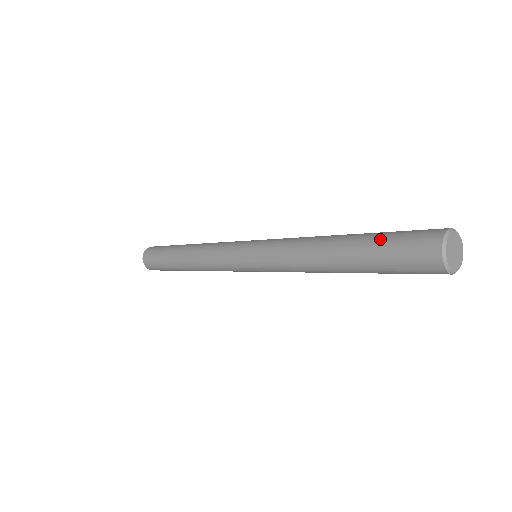
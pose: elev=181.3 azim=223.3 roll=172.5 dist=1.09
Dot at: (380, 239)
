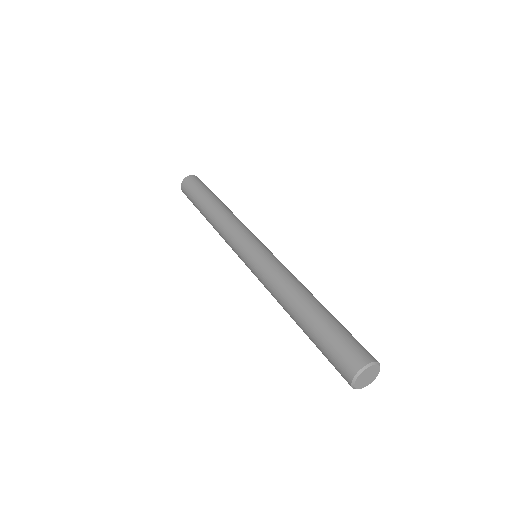
Dot at: (335, 327)
